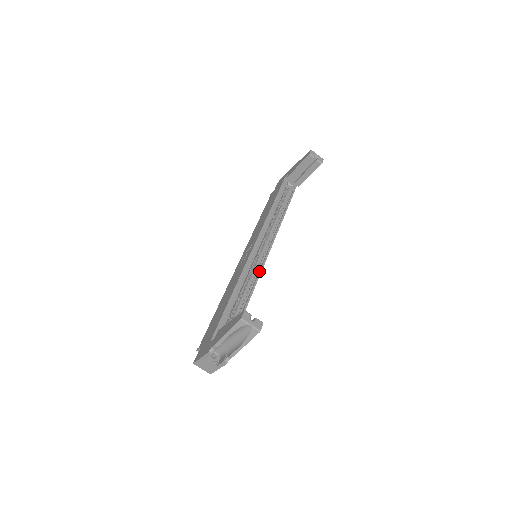
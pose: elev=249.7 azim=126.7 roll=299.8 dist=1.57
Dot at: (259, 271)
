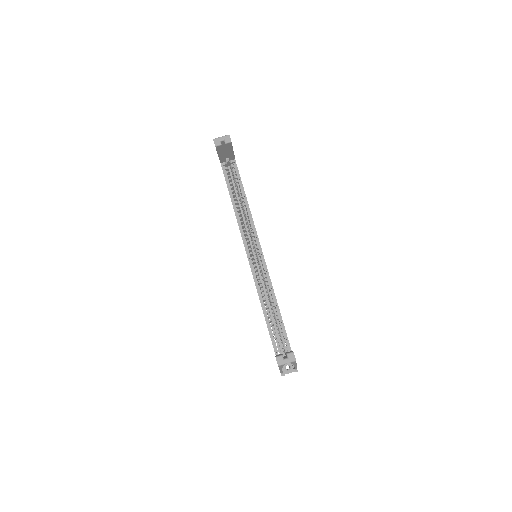
Dot at: (267, 274)
